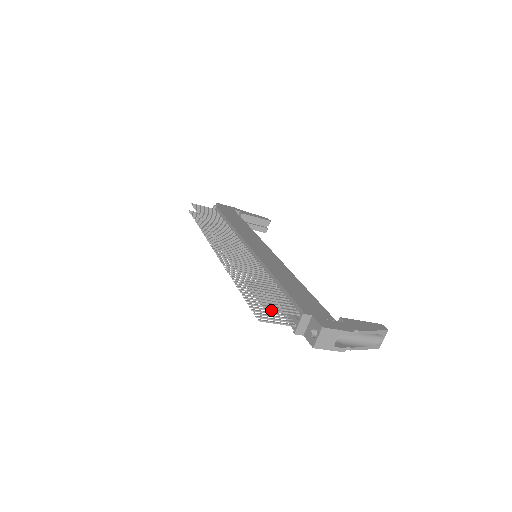
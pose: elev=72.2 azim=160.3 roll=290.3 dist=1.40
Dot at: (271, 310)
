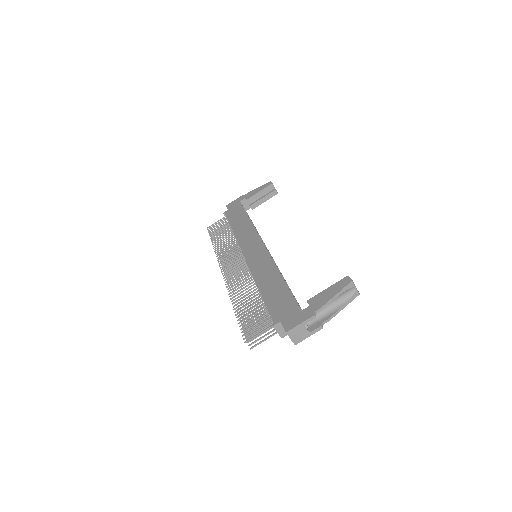
Dot at: occluded
